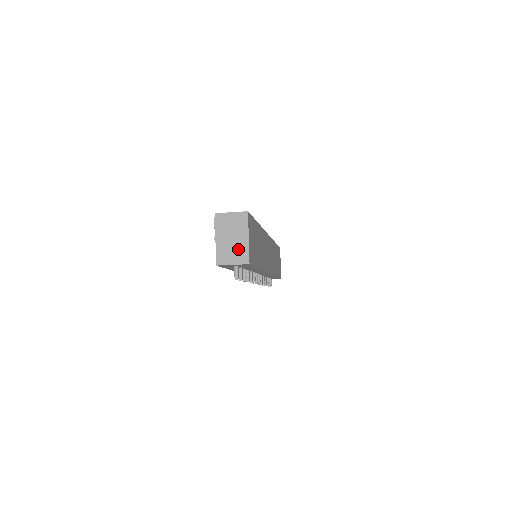
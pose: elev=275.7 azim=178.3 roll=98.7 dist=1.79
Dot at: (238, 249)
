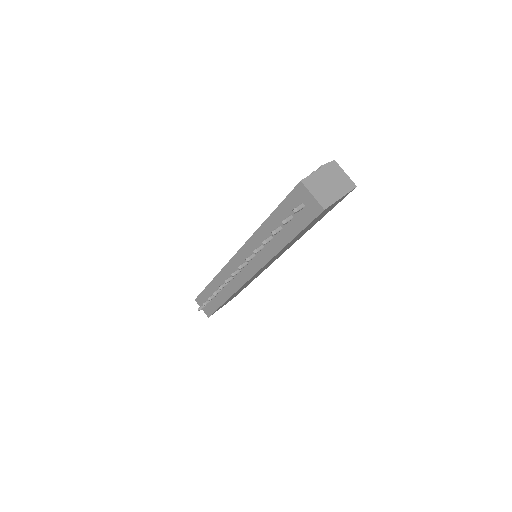
Dot at: (327, 193)
